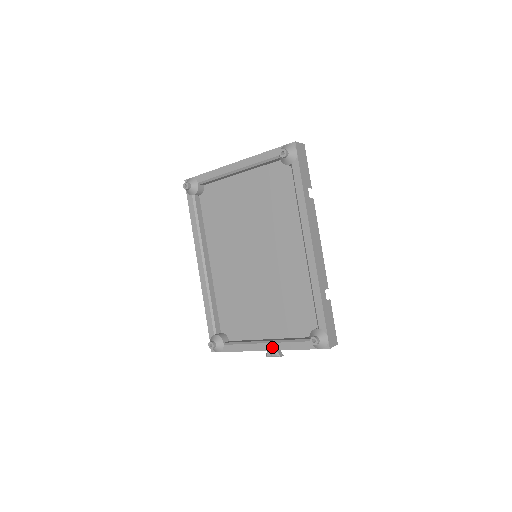
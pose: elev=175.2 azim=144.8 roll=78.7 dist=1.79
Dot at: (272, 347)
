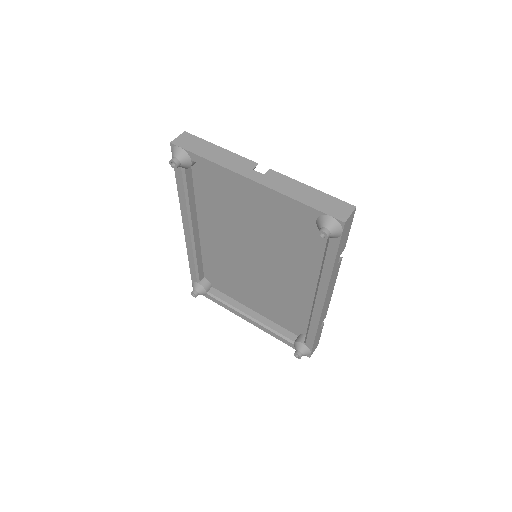
Dot at: (256, 325)
